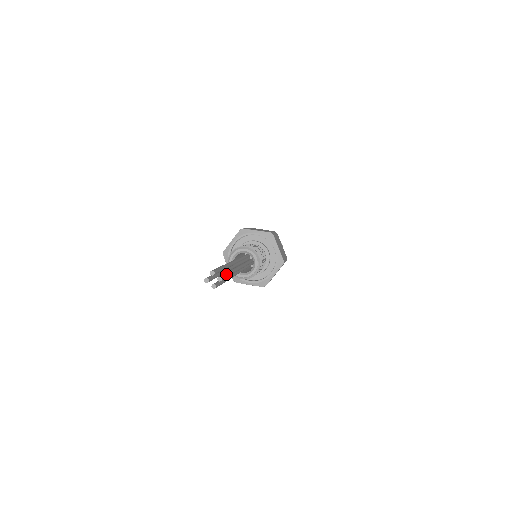
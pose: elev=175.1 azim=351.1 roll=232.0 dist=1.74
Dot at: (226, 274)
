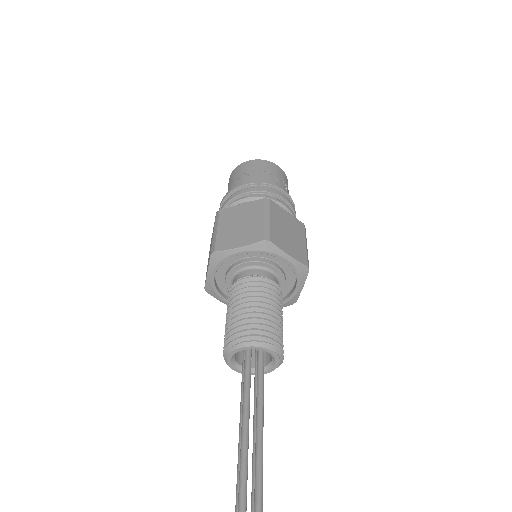
Dot at: out of frame
